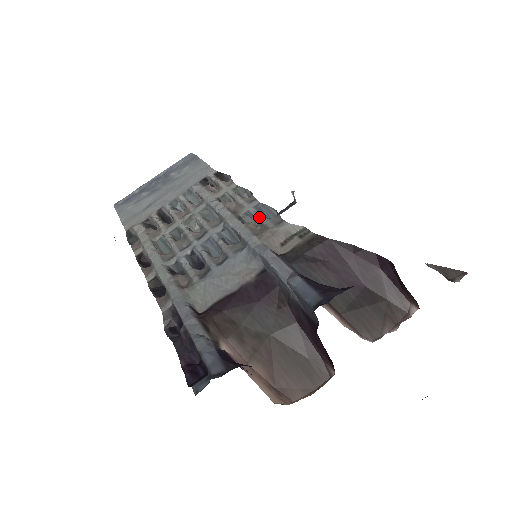
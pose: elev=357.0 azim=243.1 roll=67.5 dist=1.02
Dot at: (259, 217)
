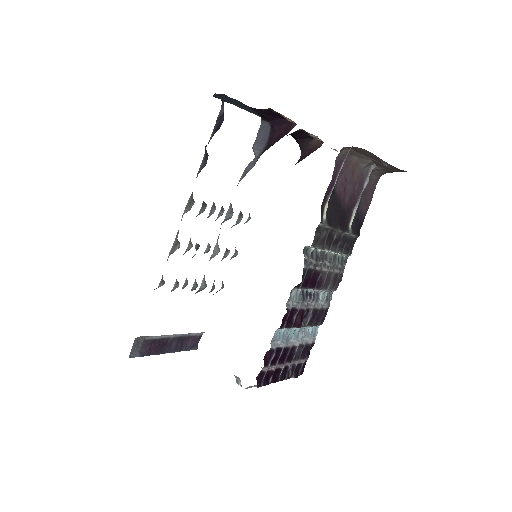
Dot at: (239, 214)
